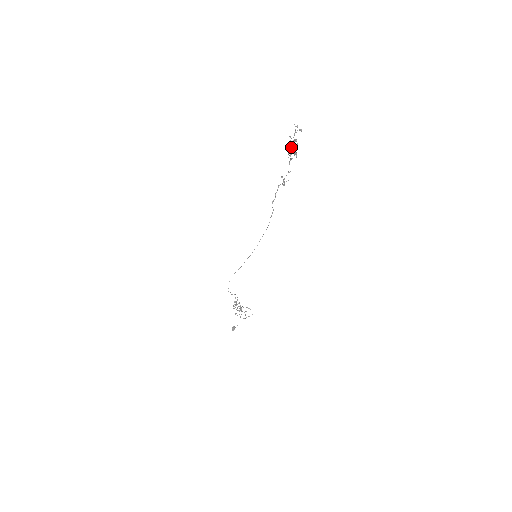
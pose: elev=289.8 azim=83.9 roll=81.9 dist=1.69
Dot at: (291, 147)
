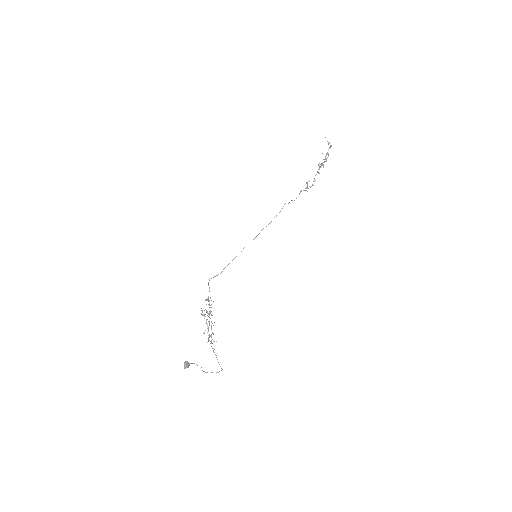
Dot at: (321, 164)
